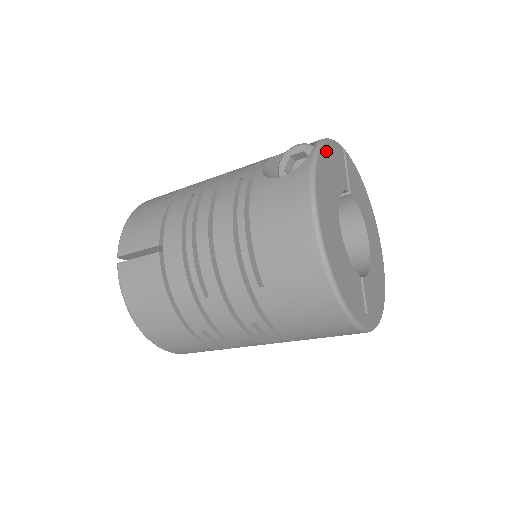
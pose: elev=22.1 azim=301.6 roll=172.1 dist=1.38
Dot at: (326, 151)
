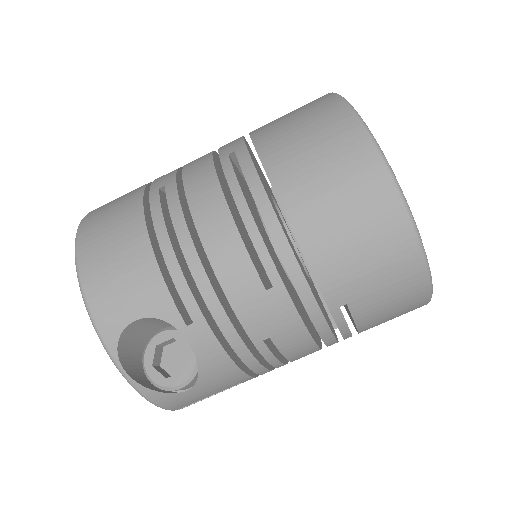
Dot at: occluded
